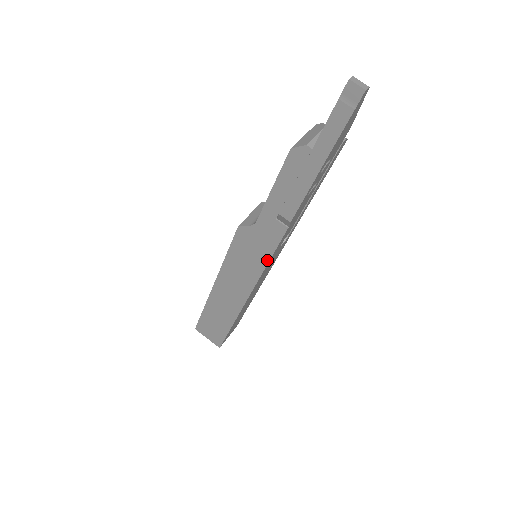
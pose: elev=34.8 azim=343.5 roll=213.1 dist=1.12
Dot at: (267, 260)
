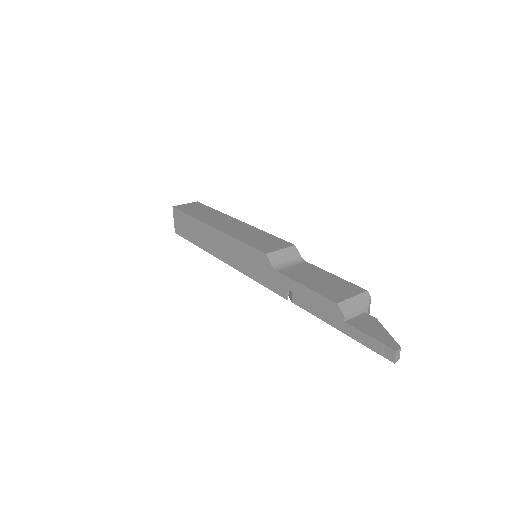
Dot at: (258, 281)
